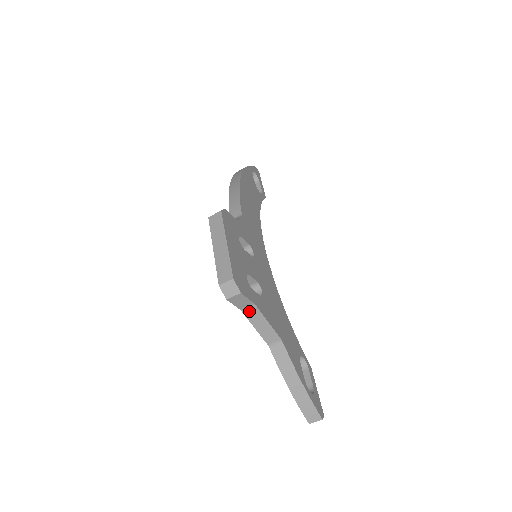
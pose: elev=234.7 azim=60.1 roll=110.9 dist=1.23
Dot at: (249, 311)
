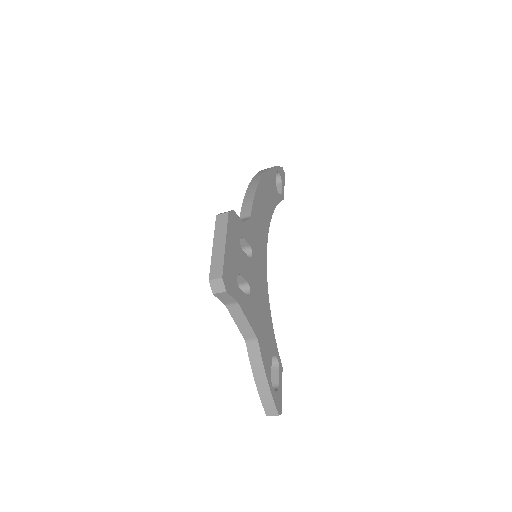
Dot at: (232, 307)
